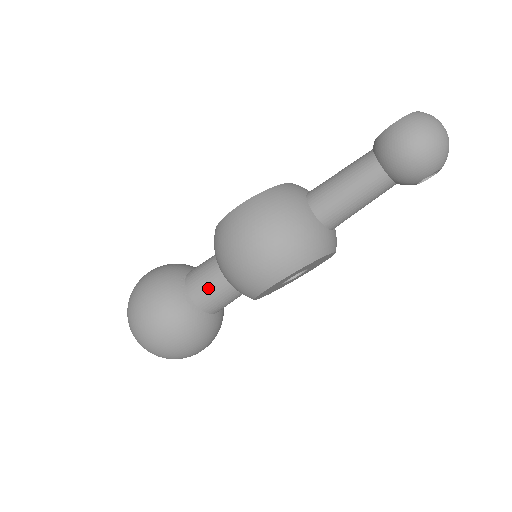
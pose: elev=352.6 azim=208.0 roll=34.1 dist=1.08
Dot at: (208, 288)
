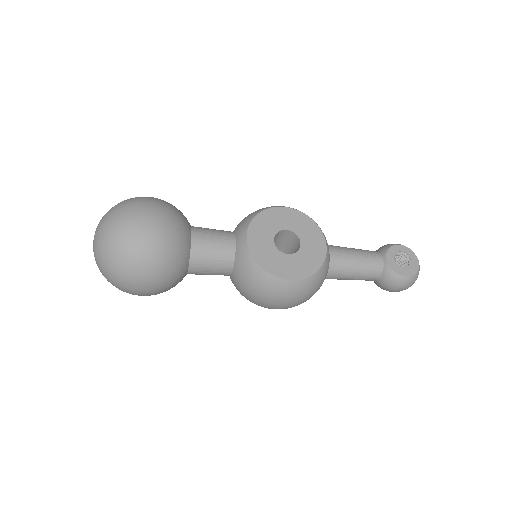
Dot at: (210, 274)
